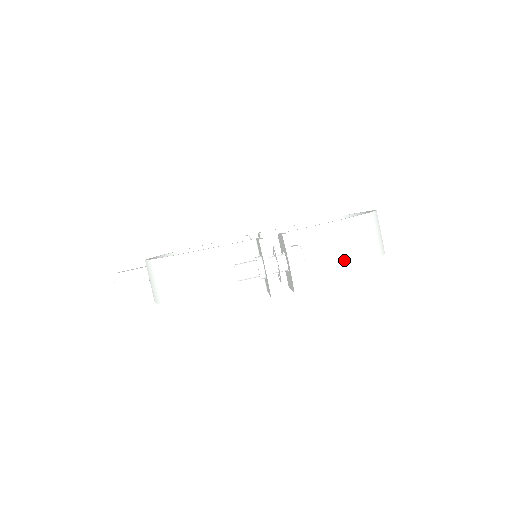
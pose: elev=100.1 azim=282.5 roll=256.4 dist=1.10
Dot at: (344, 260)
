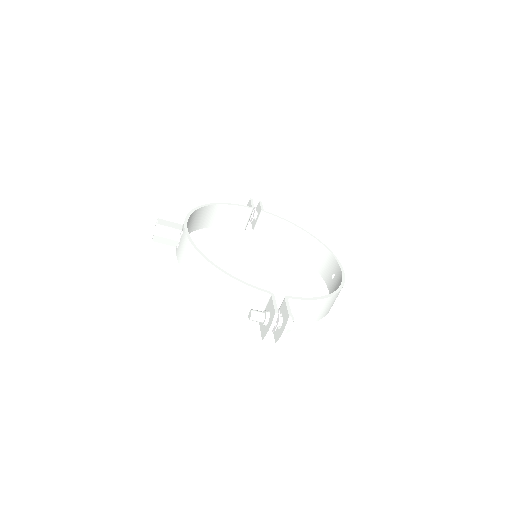
Dot at: (309, 319)
